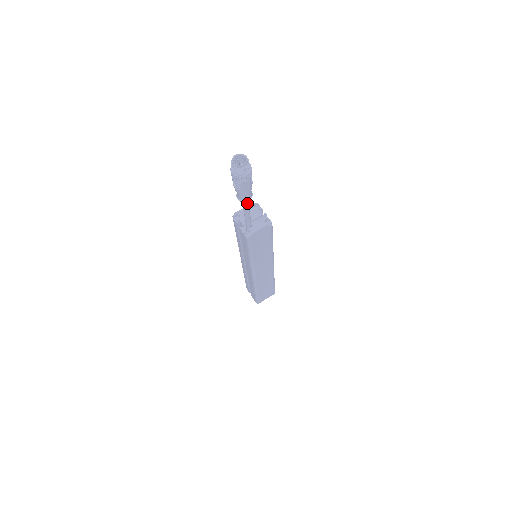
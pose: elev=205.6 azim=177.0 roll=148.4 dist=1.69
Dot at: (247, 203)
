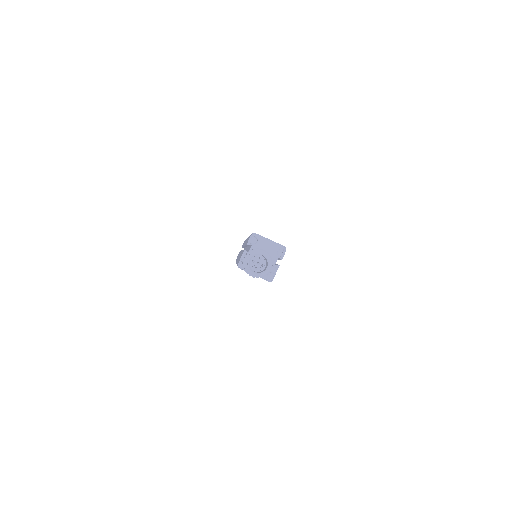
Dot at: occluded
